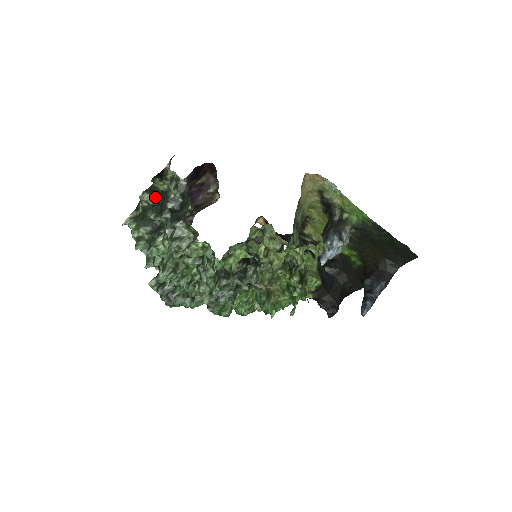
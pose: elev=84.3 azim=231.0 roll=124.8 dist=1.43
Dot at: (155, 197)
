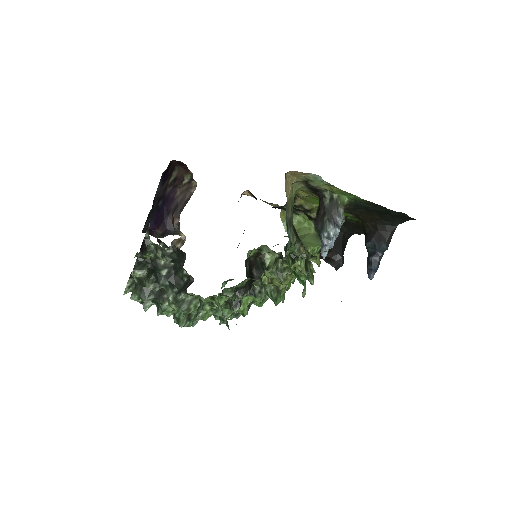
Dot at: (147, 271)
